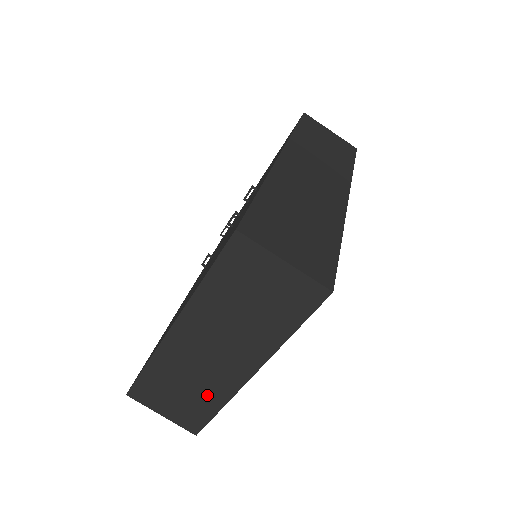
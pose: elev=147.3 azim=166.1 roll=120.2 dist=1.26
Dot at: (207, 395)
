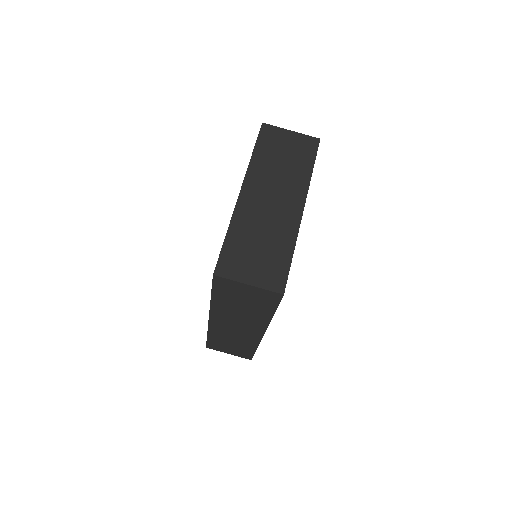
Dot at: (279, 241)
